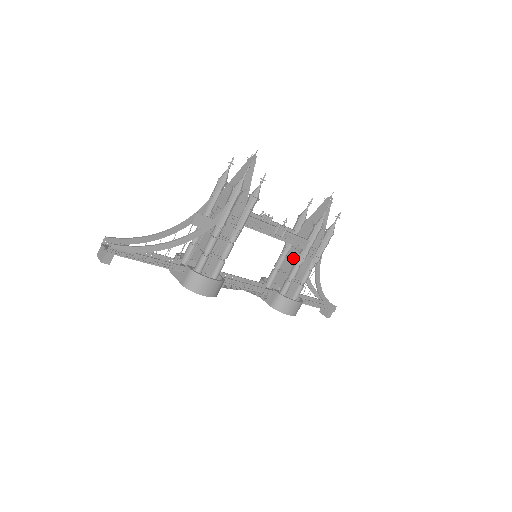
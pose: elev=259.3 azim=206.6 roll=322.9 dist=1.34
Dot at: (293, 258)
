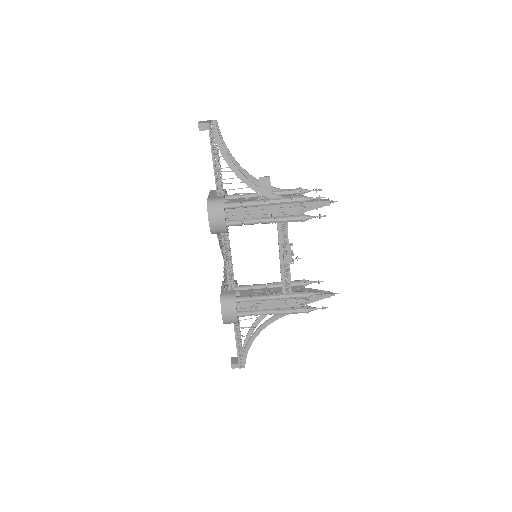
Dot at: (269, 293)
